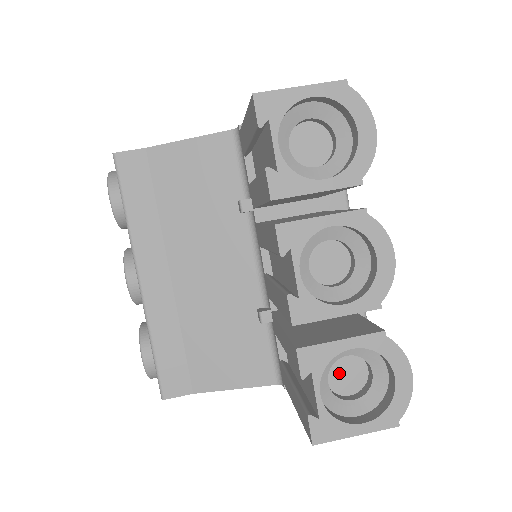
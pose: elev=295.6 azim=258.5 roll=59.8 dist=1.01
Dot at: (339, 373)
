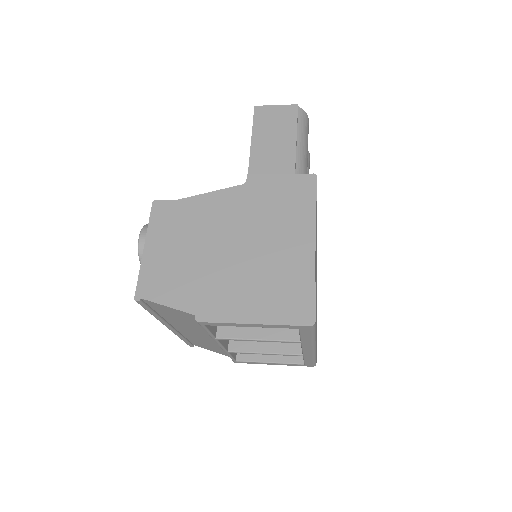
Dot at: occluded
